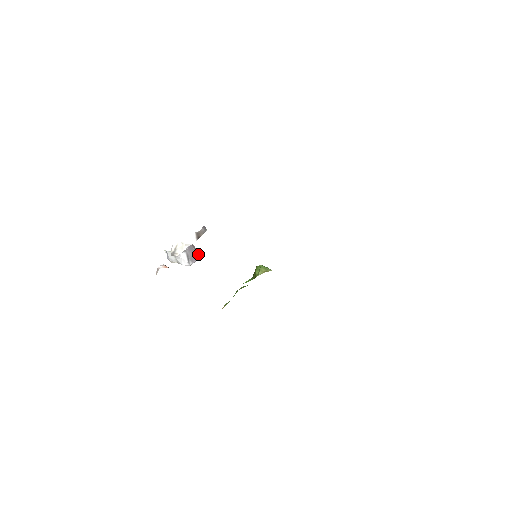
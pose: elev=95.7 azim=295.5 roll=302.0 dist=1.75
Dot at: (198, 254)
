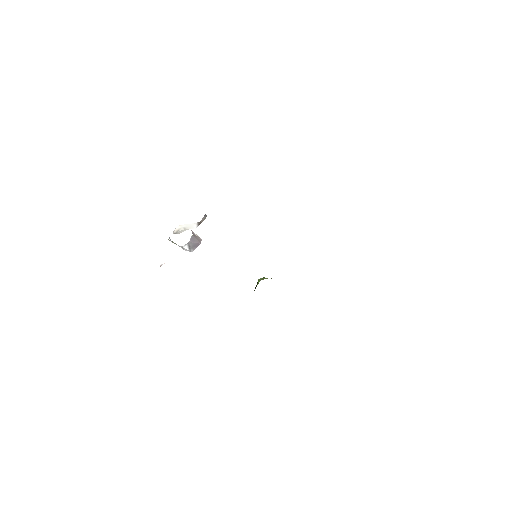
Dot at: (199, 241)
